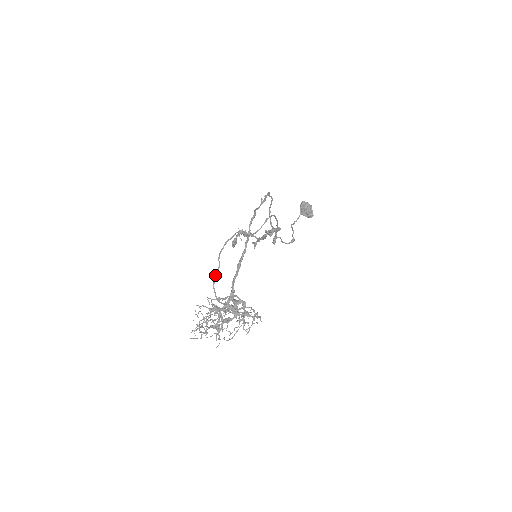
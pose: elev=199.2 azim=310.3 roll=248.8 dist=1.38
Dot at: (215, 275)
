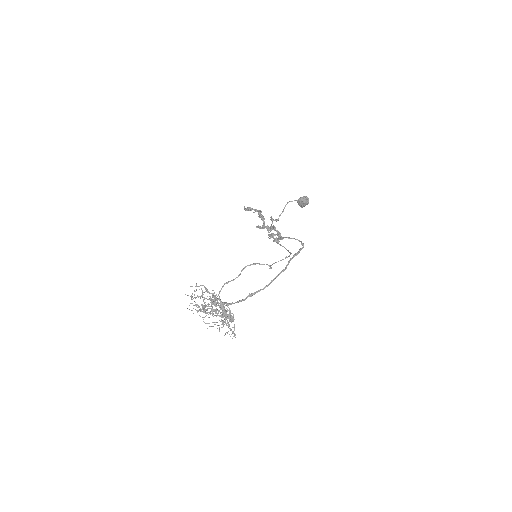
Dot at: occluded
